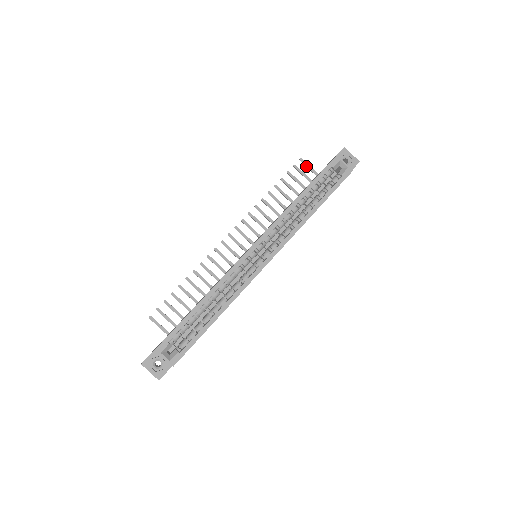
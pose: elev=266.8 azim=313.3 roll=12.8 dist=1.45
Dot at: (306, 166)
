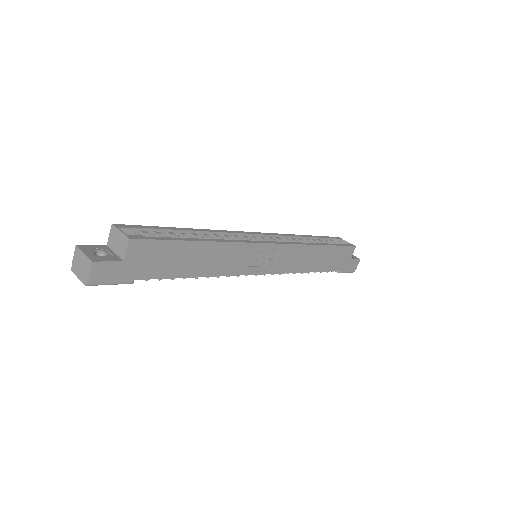
Dot at: occluded
